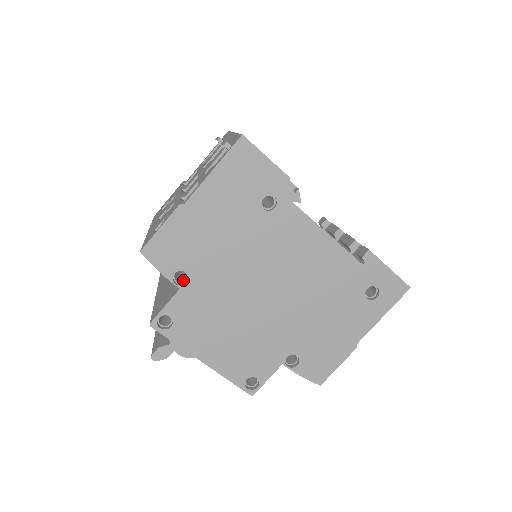
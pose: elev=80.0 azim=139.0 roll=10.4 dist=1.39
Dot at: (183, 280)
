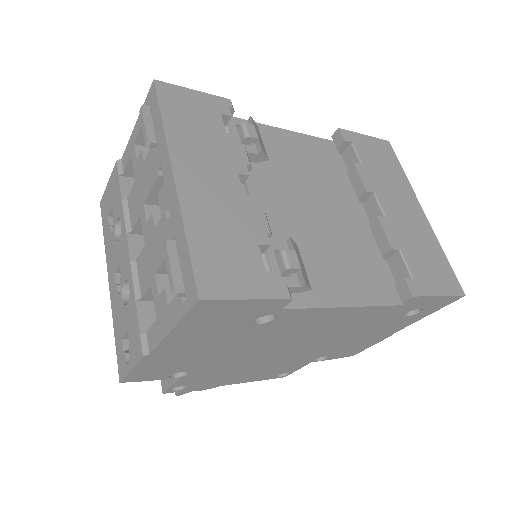
Dot at: occluded
